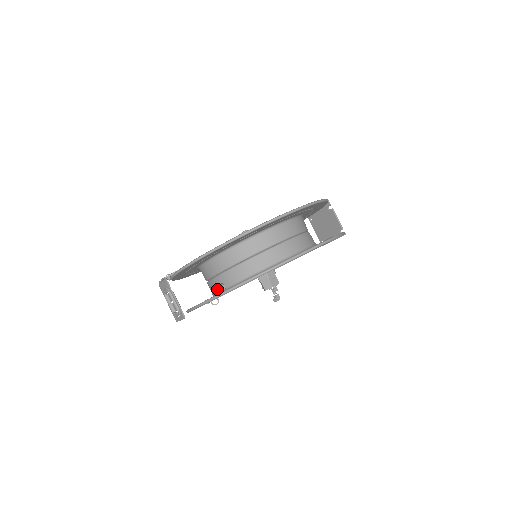
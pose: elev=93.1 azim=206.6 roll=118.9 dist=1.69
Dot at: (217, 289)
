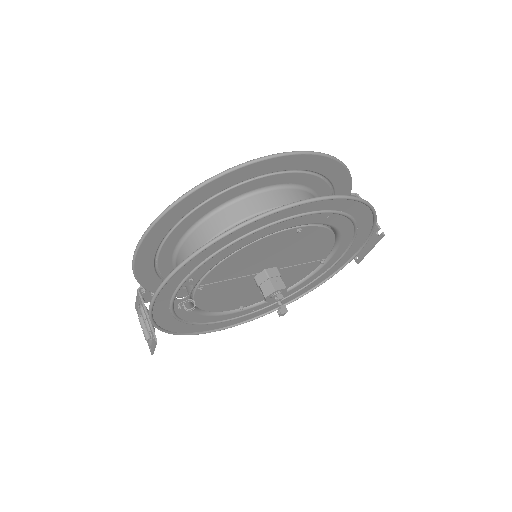
Dot at: occluded
